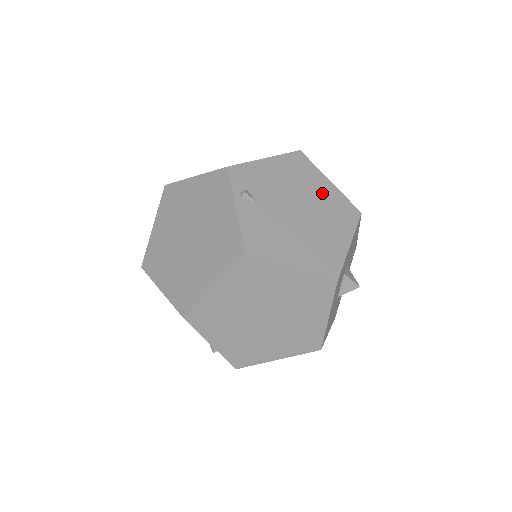
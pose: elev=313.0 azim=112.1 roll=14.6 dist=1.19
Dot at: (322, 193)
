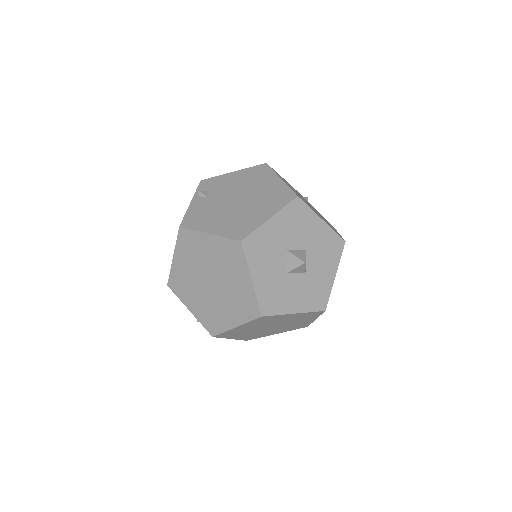
Dot at: (267, 187)
